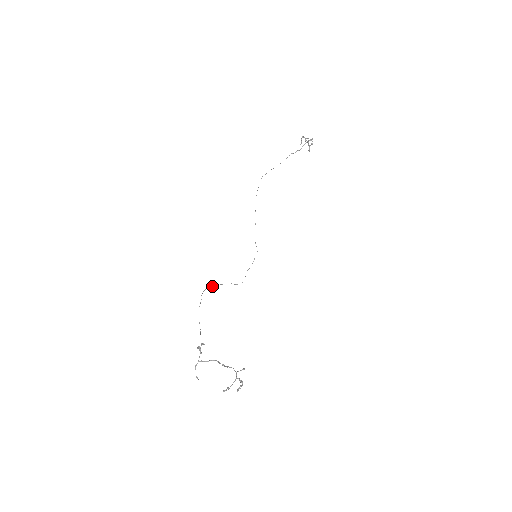
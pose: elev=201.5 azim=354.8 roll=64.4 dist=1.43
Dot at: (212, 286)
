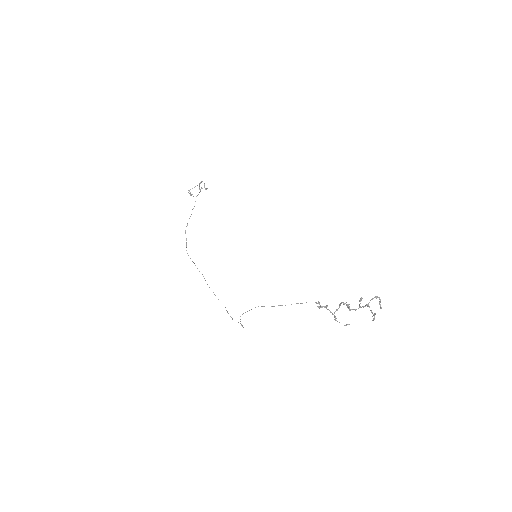
Dot at: (242, 314)
